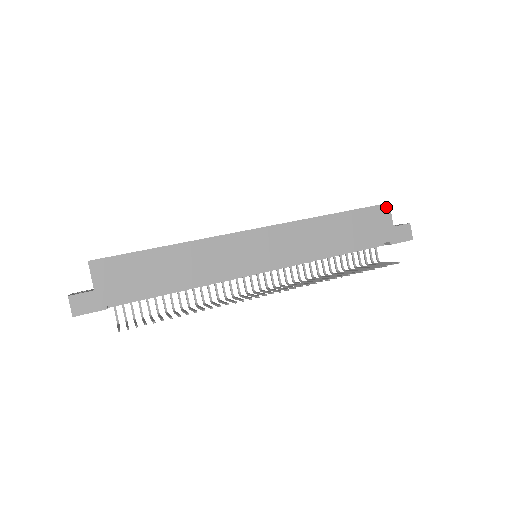
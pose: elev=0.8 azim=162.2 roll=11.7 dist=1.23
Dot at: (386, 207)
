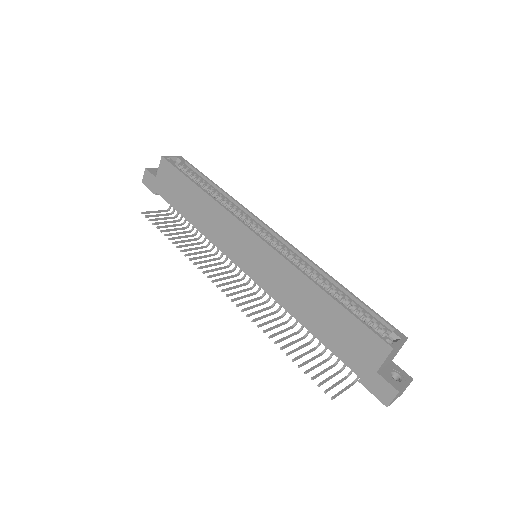
Dot at: (386, 347)
